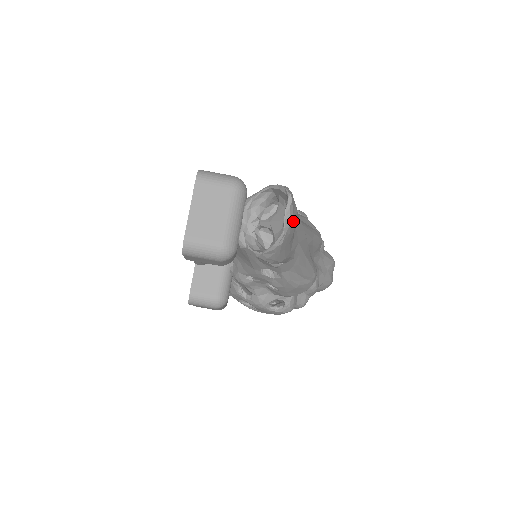
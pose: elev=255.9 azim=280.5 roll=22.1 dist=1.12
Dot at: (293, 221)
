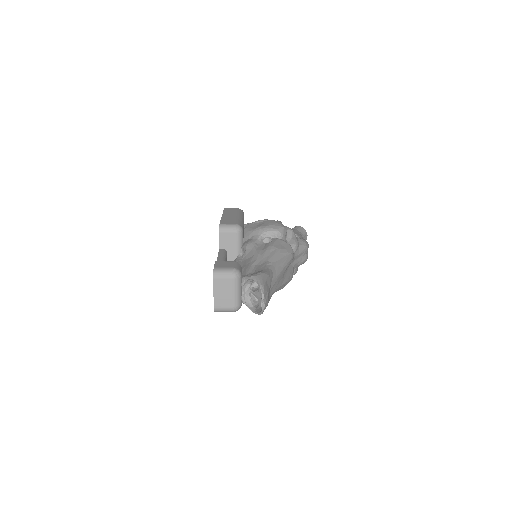
Dot at: (267, 301)
